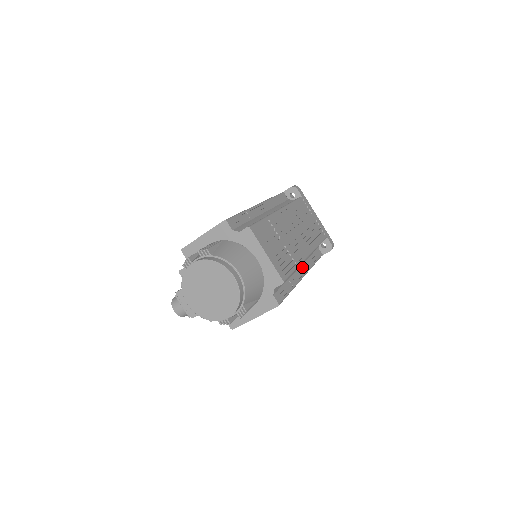
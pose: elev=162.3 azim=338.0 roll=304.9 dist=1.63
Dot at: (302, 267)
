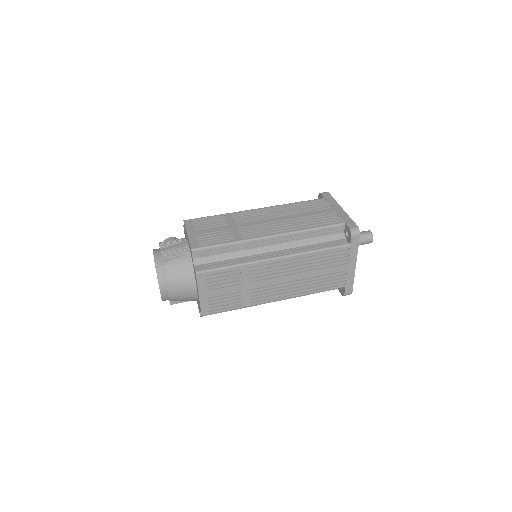
Dot at: occluded
